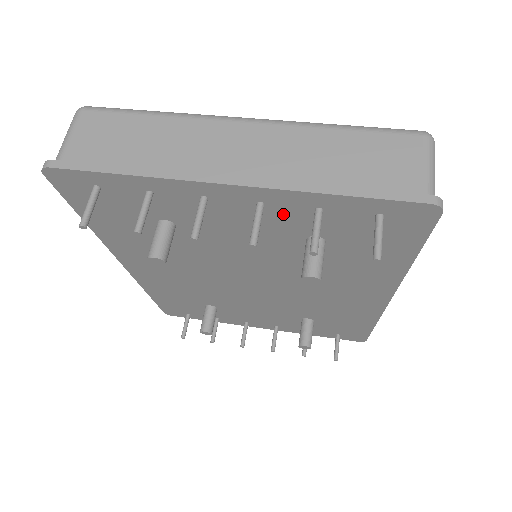
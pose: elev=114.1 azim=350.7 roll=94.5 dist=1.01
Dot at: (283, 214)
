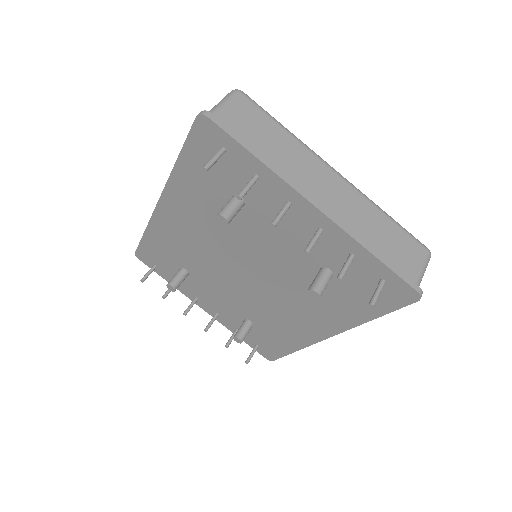
Dot at: (327, 244)
